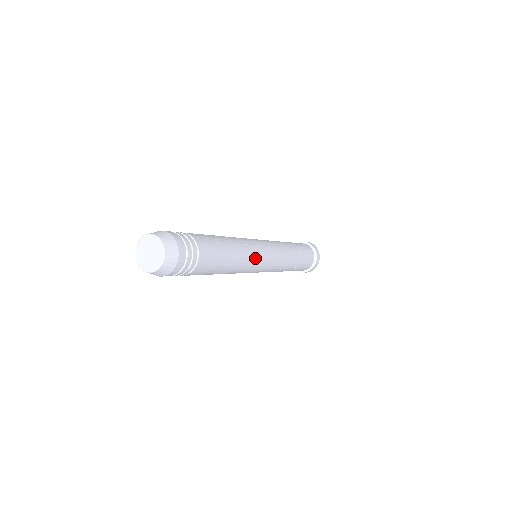
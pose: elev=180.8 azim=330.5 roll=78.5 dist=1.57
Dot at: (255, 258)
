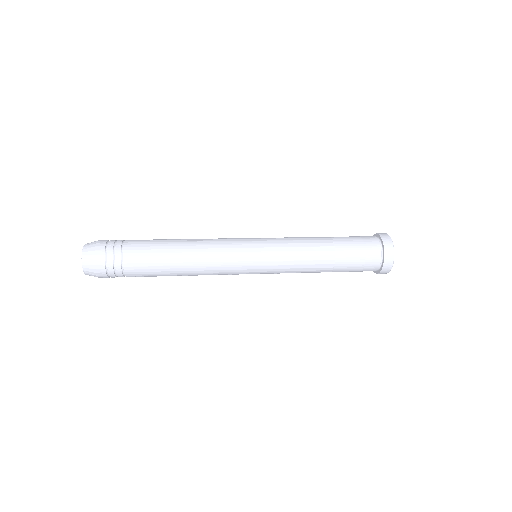
Dot at: (224, 272)
